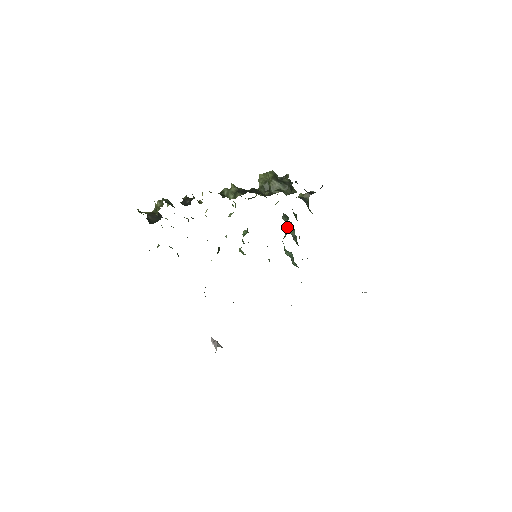
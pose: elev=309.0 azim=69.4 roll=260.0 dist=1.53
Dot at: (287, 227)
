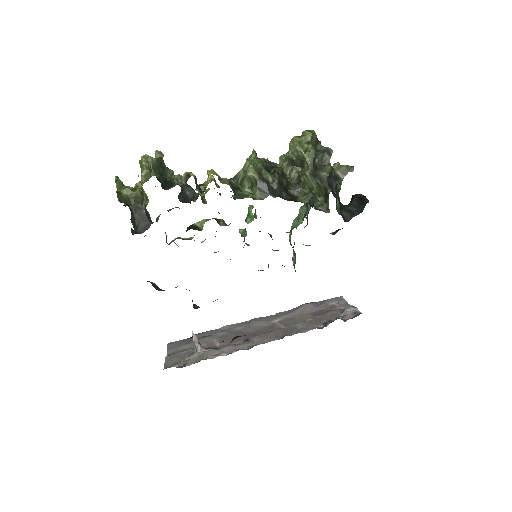
Dot at: (302, 219)
